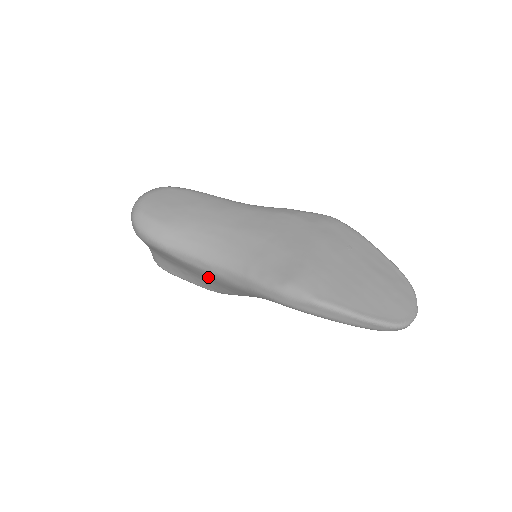
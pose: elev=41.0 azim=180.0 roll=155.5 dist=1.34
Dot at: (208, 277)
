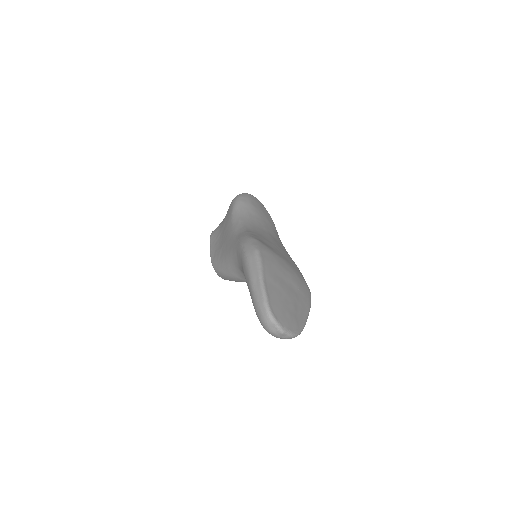
Dot at: (227, 234)
